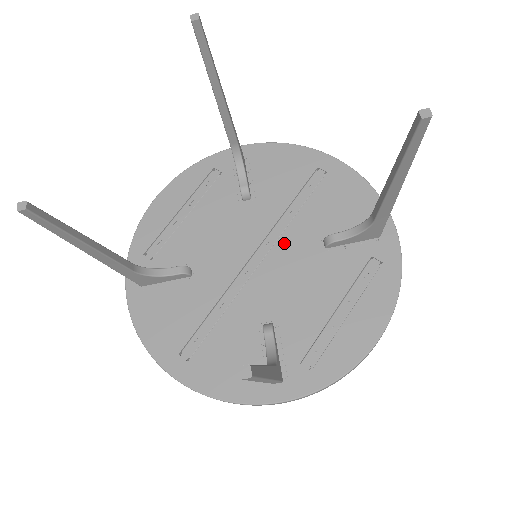
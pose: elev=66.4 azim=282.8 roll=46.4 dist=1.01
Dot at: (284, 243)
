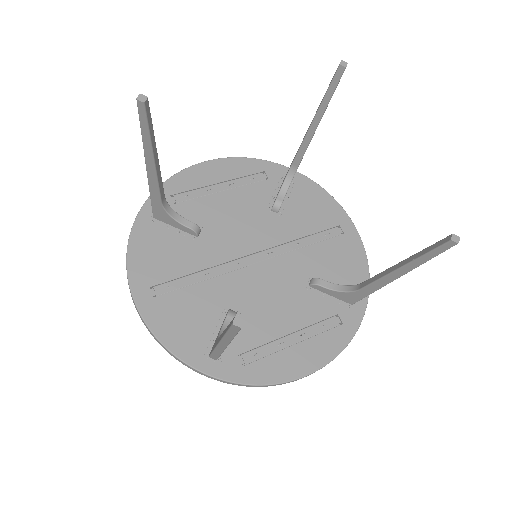
Dot at: (282, 261)
